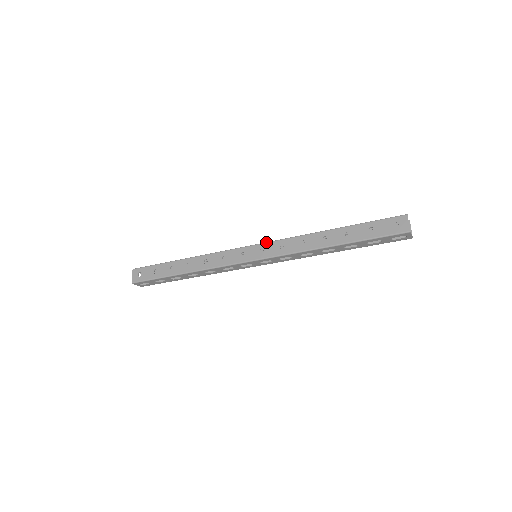
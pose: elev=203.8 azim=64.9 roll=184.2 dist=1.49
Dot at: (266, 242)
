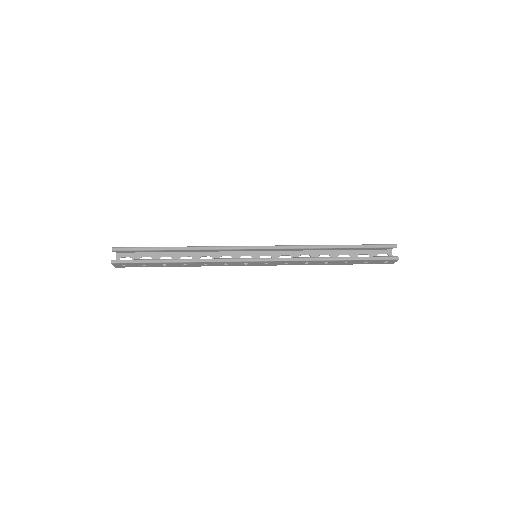
Dot at: (271, 262)
